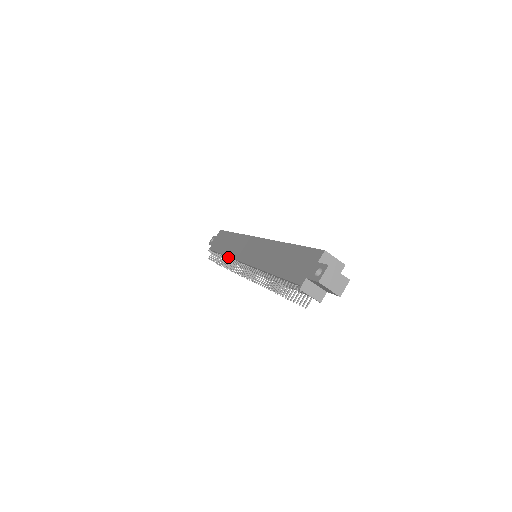
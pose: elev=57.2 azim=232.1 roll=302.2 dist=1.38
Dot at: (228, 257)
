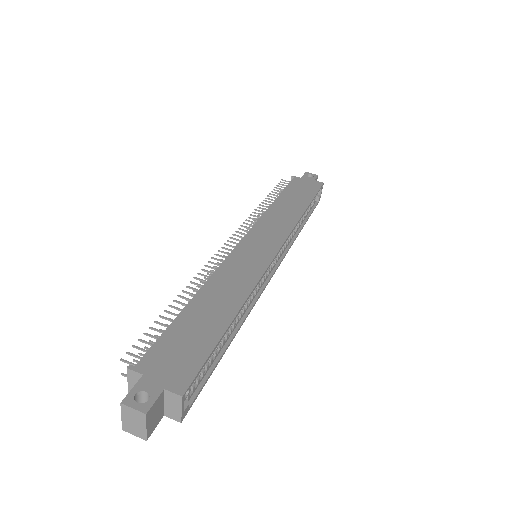
Dot at: (266, 212)
